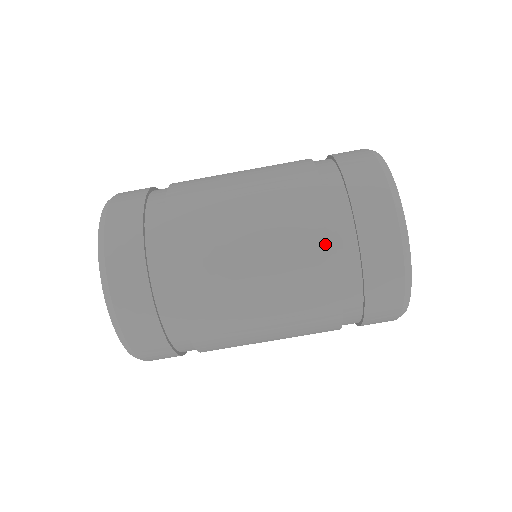
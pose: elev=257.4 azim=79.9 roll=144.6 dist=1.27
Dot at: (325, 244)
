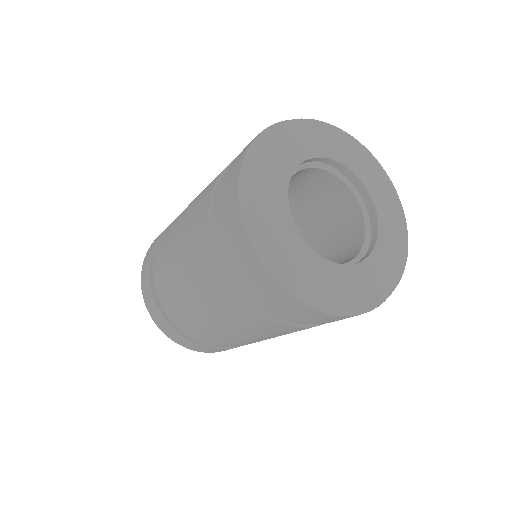
Dot at: occluded
